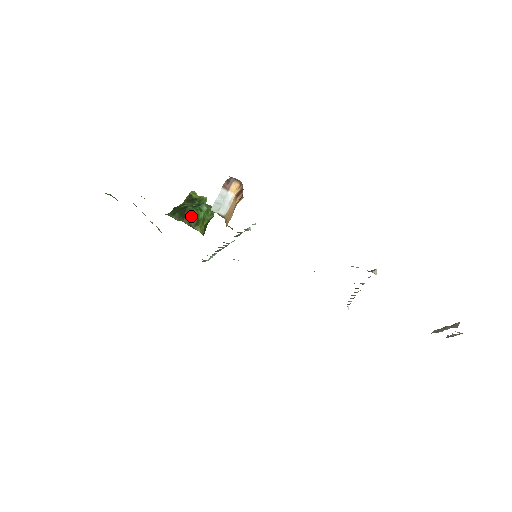
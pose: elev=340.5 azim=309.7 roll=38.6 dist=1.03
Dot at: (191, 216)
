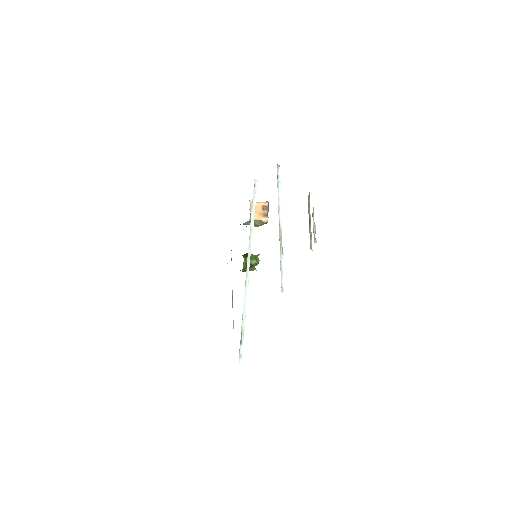
Dot at: (246, 254)
